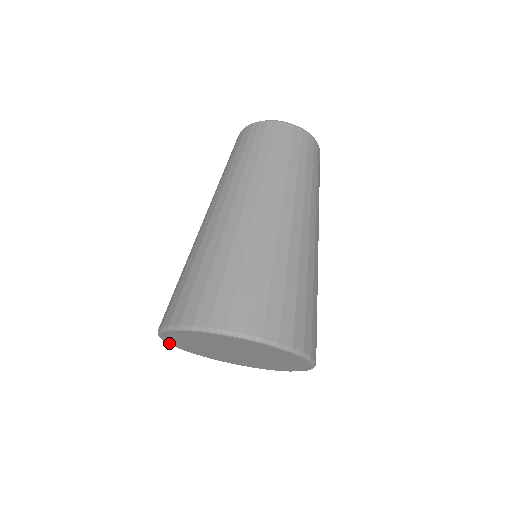
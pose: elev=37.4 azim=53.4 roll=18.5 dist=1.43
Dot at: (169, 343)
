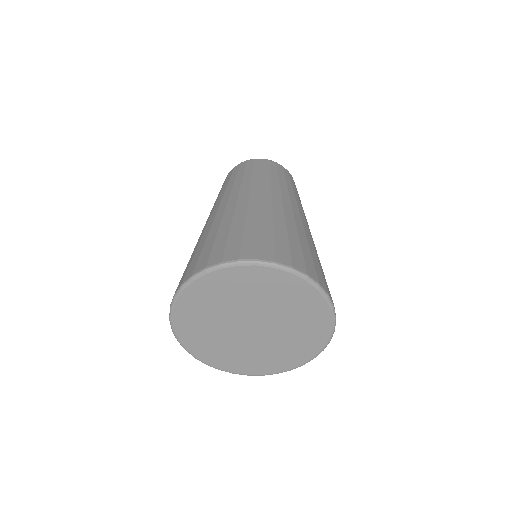
Dot at: (197, 357)
